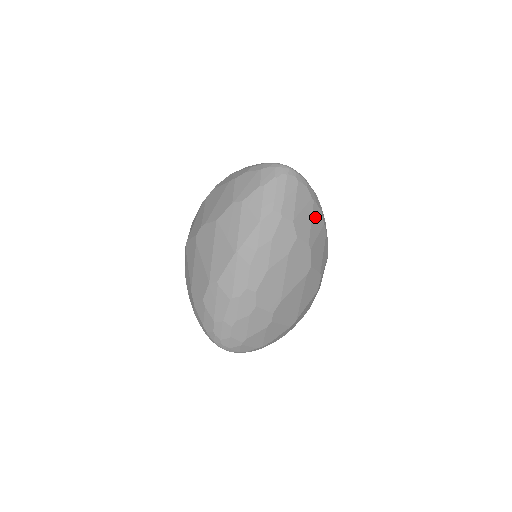
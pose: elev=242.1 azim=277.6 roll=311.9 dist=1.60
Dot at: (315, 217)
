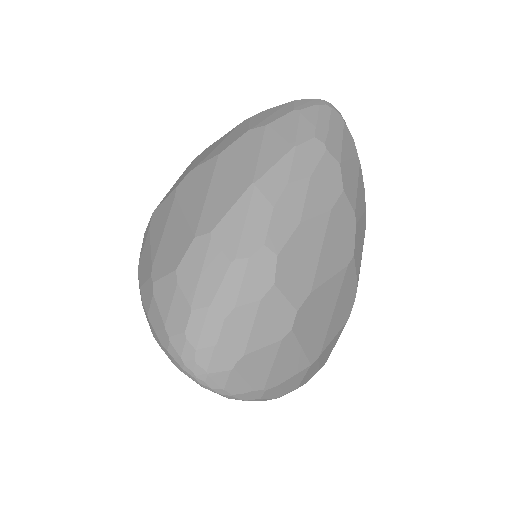
Dot at: (360, 186)
